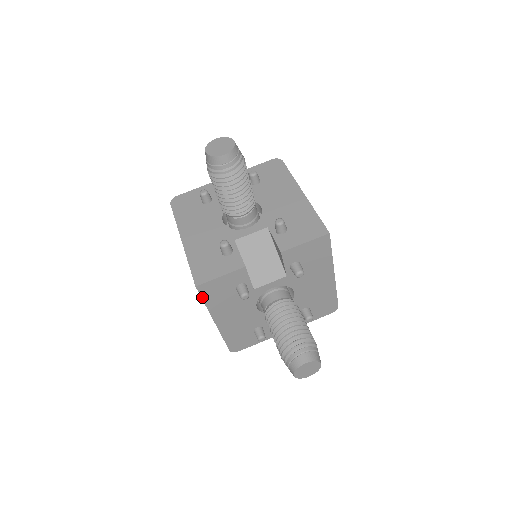
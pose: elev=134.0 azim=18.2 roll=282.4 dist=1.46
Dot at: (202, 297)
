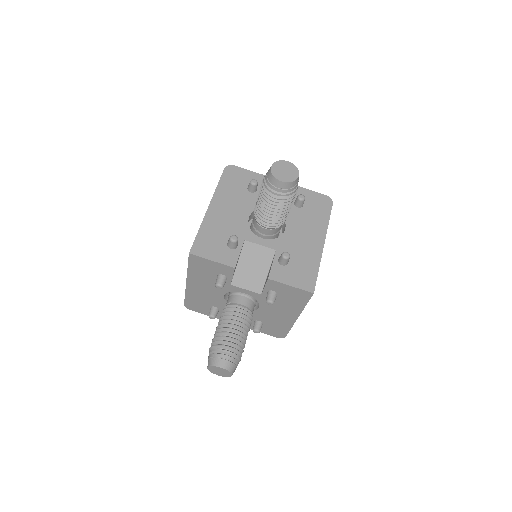
Dot at: (189, 262)
